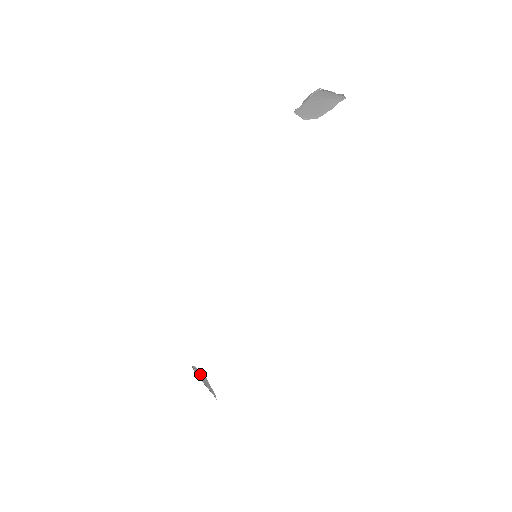
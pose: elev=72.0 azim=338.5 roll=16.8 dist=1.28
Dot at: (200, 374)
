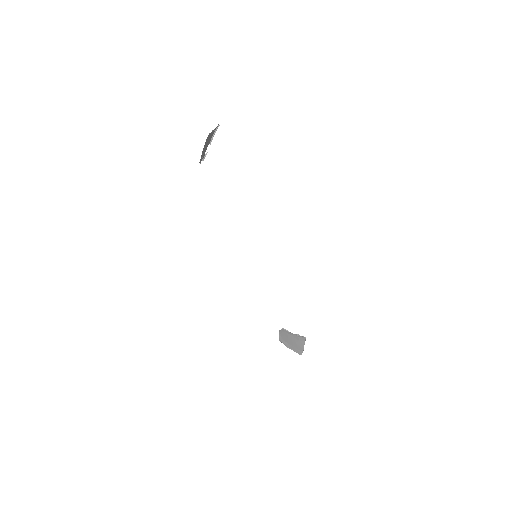
Dot at: (283, 335)
